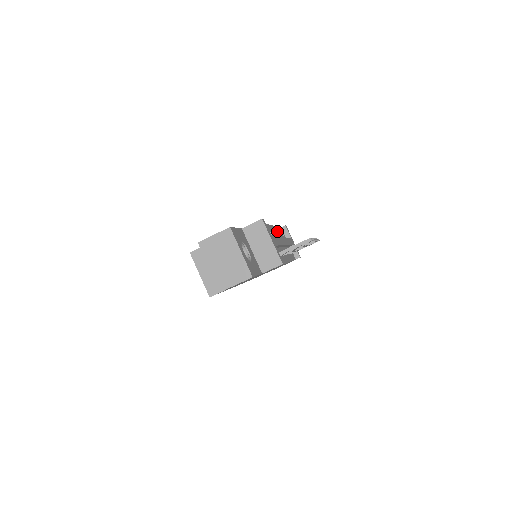
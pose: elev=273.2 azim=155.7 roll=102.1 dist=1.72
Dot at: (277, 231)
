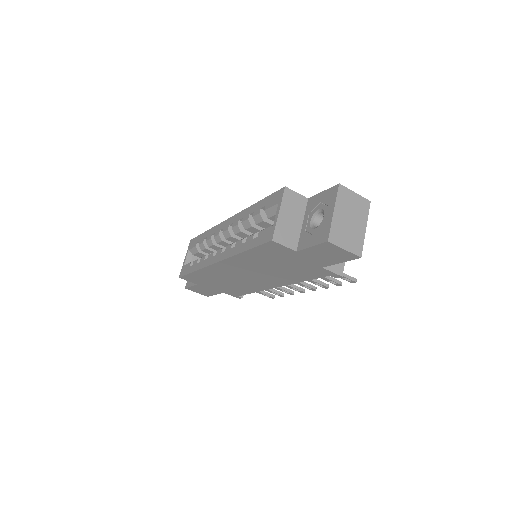
Dot at: occluded
